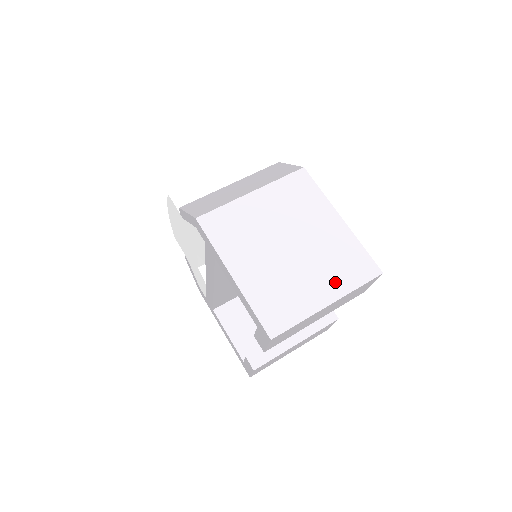
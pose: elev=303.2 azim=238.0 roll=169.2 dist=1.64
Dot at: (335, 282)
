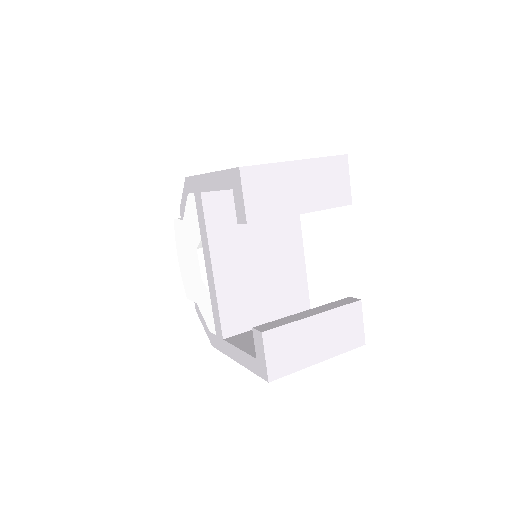
Dot at: occluded
